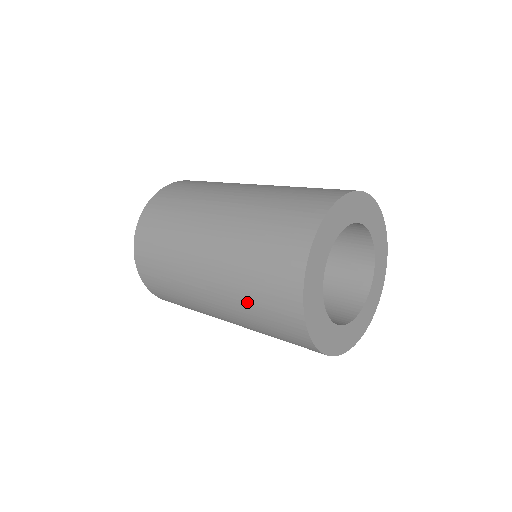
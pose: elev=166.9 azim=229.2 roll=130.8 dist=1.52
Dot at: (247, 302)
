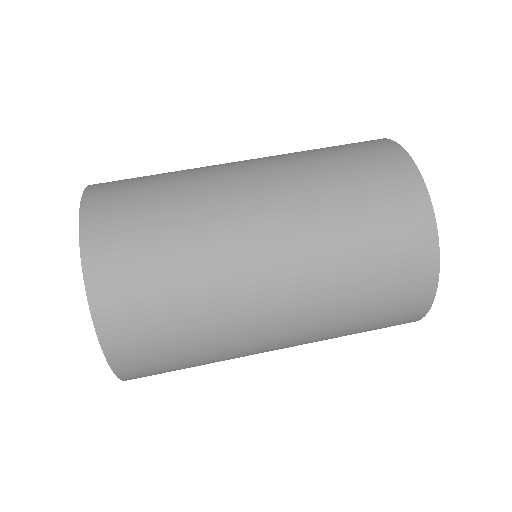
Dot at: occluded
